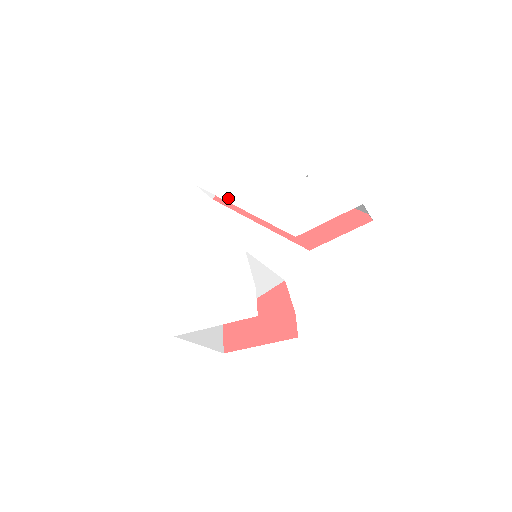
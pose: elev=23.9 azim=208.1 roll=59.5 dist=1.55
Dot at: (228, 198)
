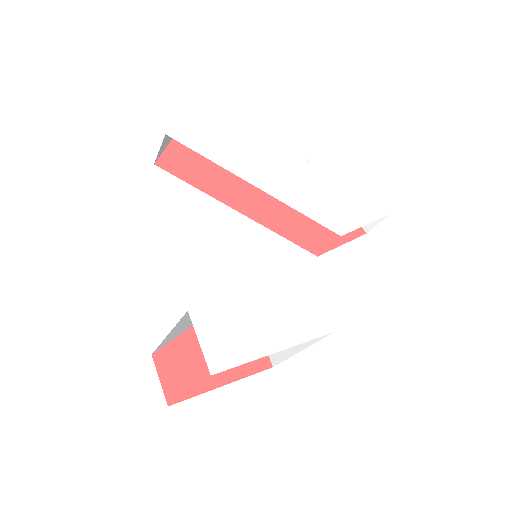
Dot at: (232, 168)
